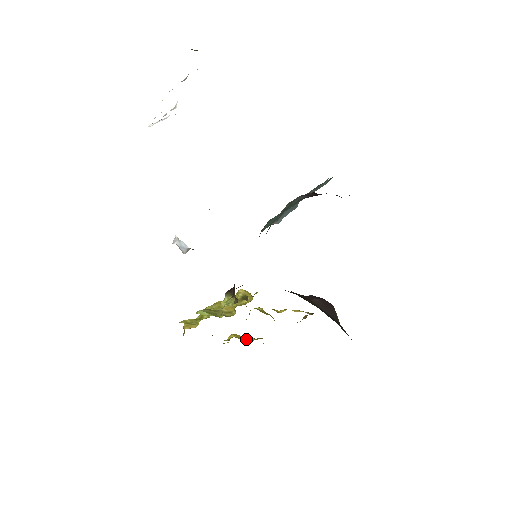
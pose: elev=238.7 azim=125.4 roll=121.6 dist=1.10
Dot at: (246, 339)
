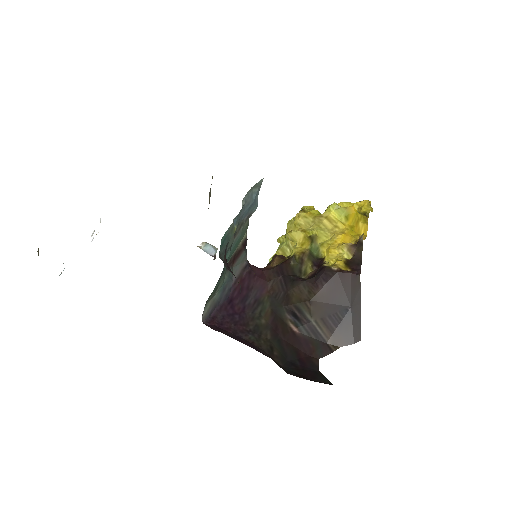
Dot at: occluded
